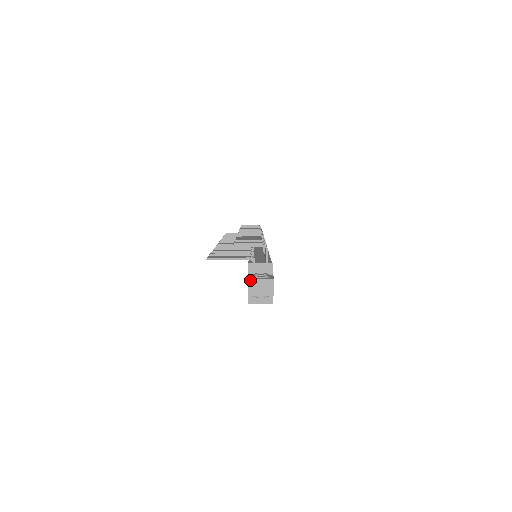
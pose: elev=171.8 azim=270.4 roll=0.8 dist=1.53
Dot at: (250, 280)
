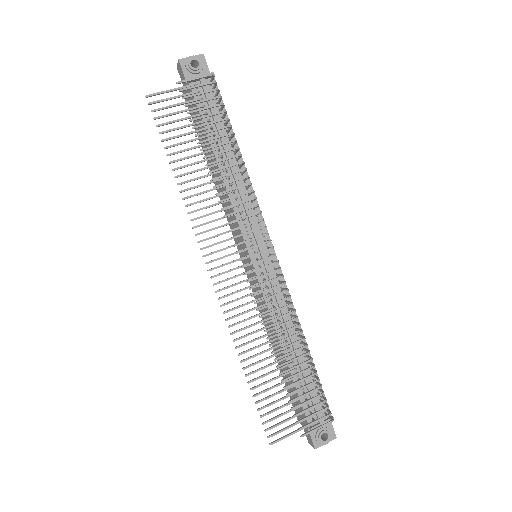
Dot at: (316, 448)
